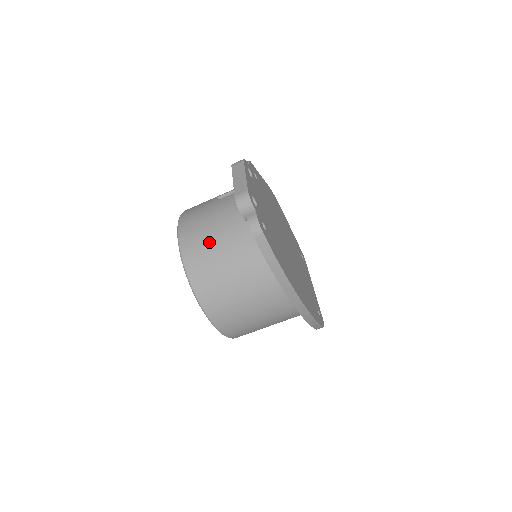
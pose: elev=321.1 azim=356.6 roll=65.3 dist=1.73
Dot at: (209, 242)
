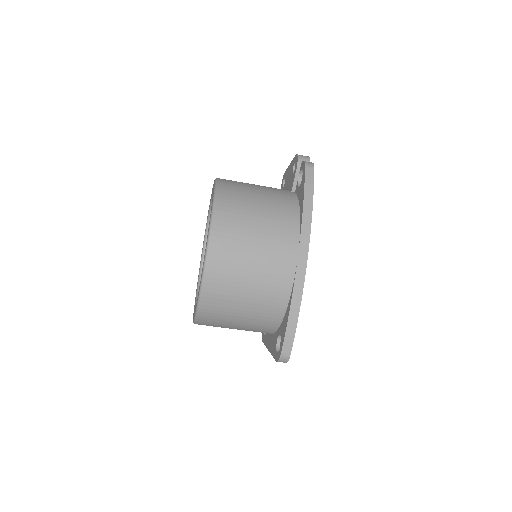
Dot at: (247, 183)
